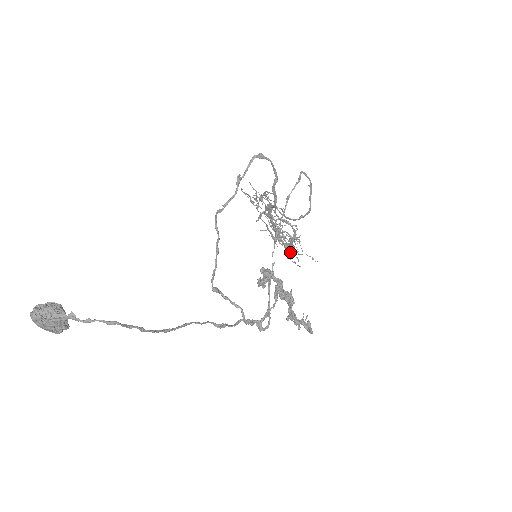
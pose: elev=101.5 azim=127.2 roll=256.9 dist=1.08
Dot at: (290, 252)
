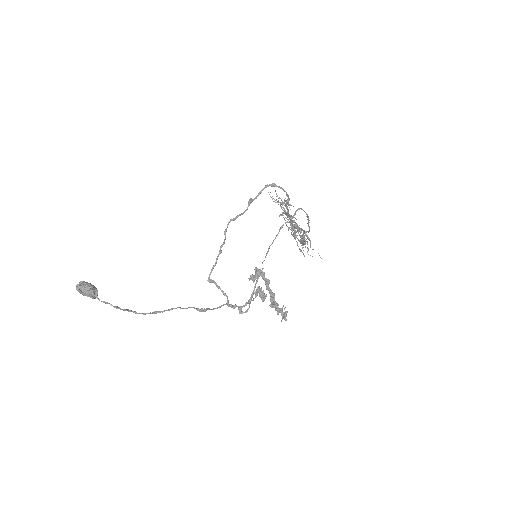
Dot at: occluded
